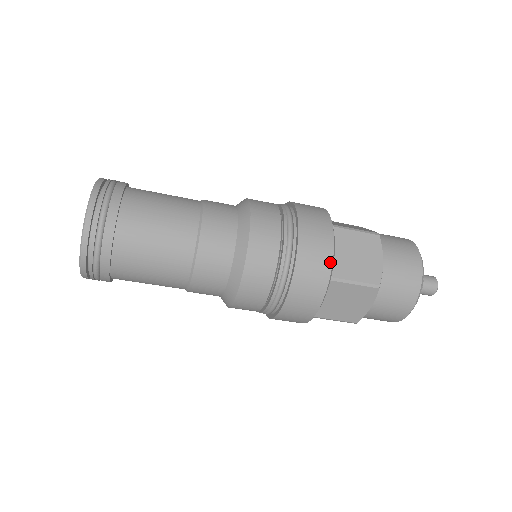
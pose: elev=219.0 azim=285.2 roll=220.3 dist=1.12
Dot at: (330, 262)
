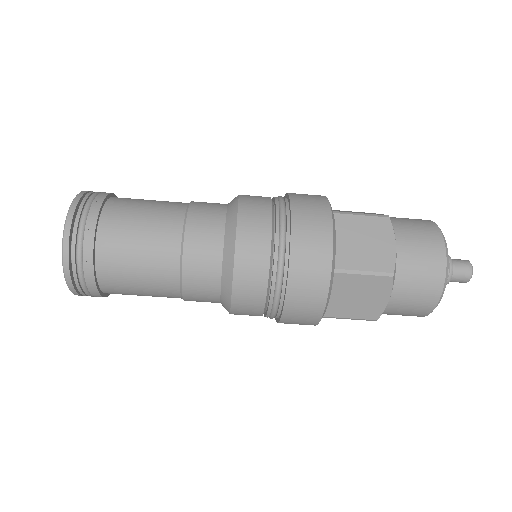
Dot at: (330, 251)
